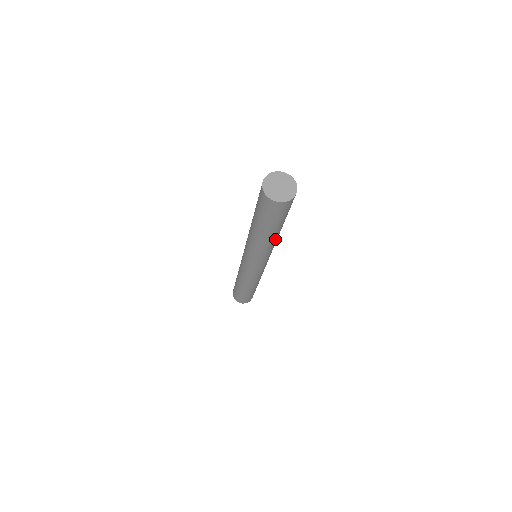
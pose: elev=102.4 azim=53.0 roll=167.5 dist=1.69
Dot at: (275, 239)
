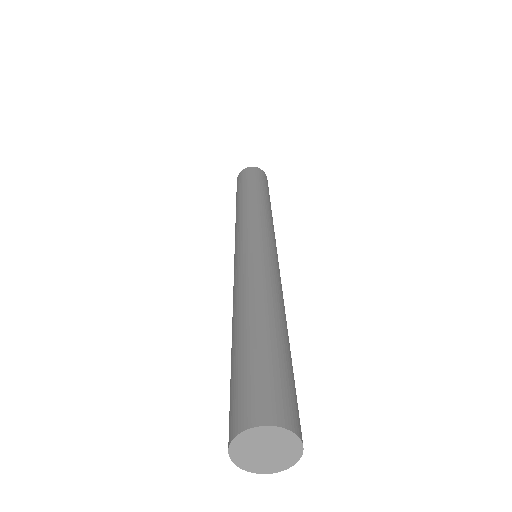
Dot at: occluded
